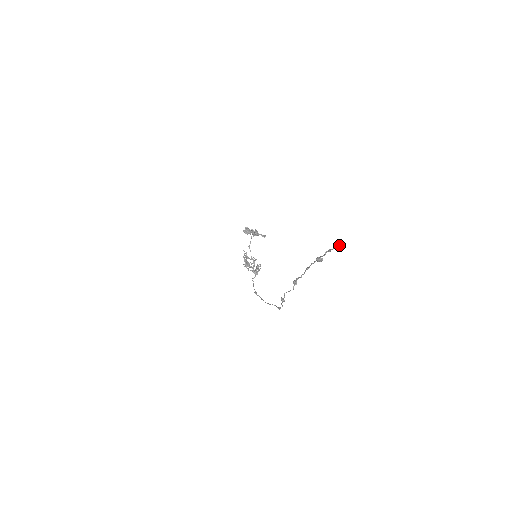
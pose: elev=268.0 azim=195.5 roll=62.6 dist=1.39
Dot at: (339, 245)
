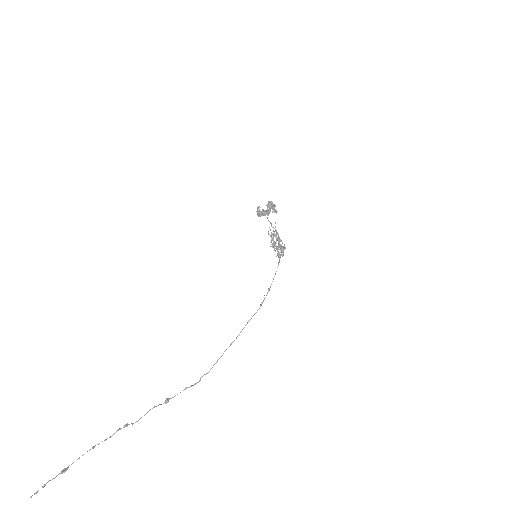
Dot at: occluded
